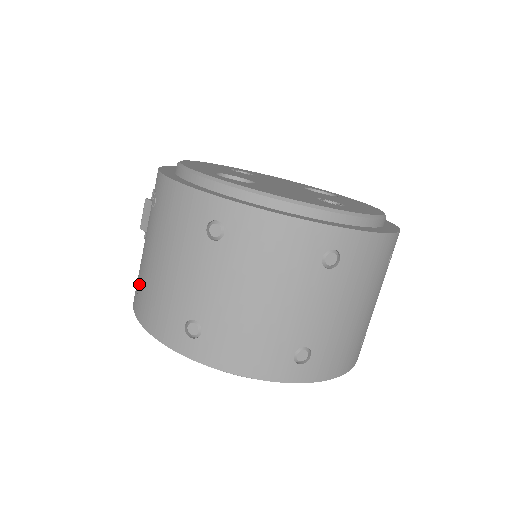
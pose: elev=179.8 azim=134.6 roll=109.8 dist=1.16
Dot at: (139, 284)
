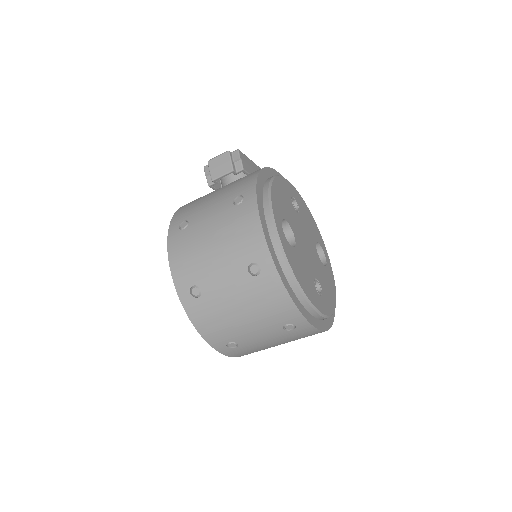
Dot at: (185, 226)
